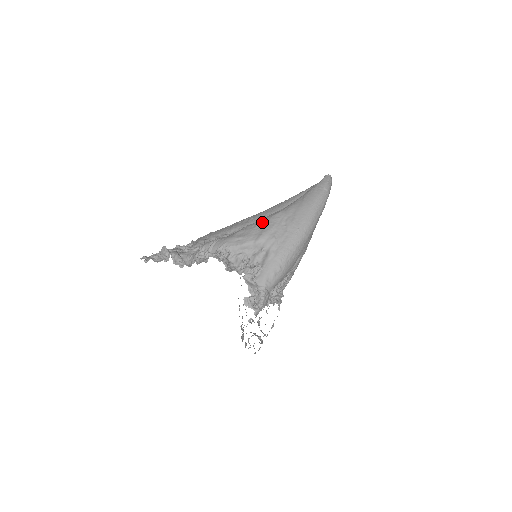
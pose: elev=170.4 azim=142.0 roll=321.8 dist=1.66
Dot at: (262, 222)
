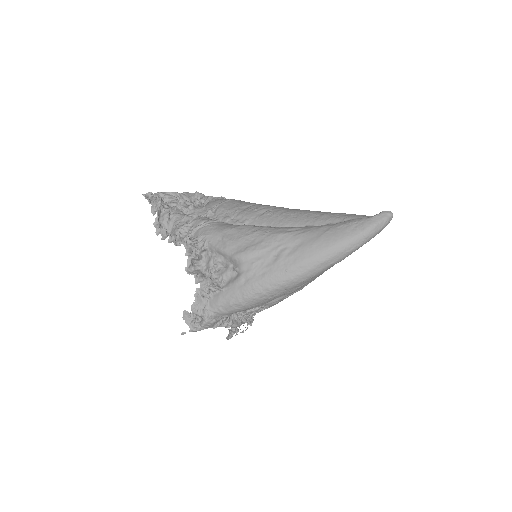
Dot at: (258, 234)
